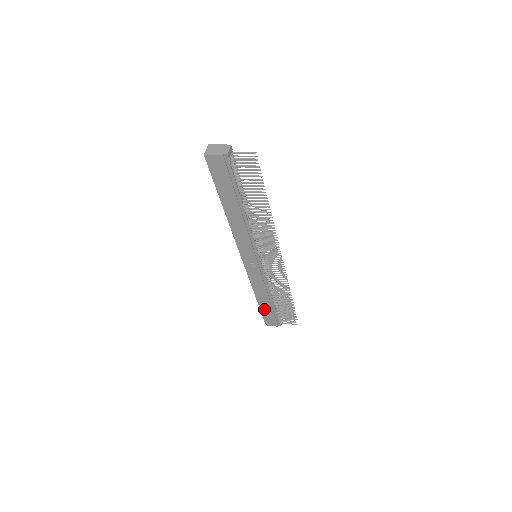
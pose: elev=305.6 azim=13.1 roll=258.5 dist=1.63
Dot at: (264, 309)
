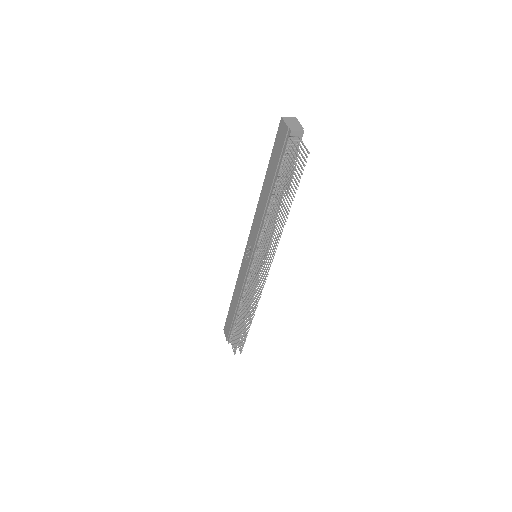
Dot at: (231, 312)
